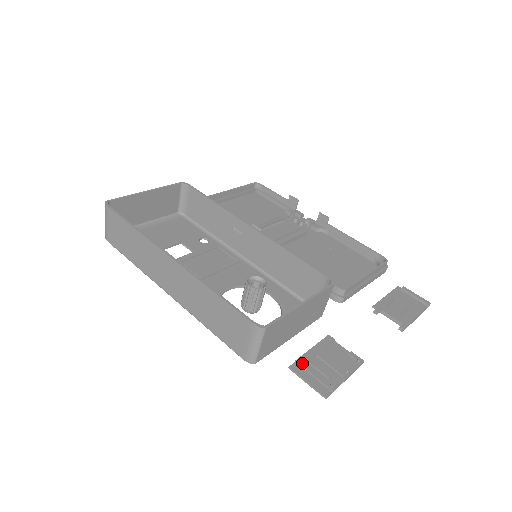
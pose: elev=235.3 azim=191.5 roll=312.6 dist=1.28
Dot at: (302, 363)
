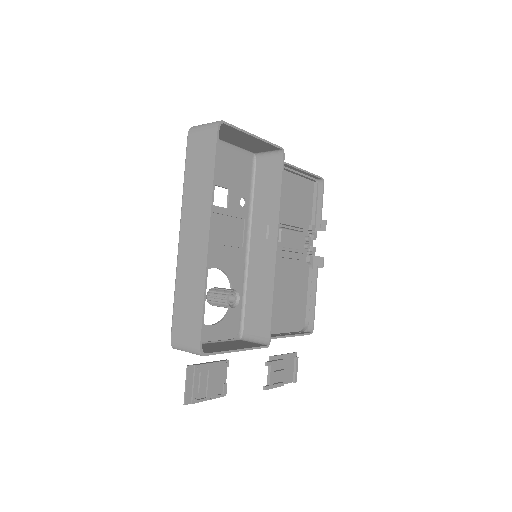
Dot at: (197, 370)
